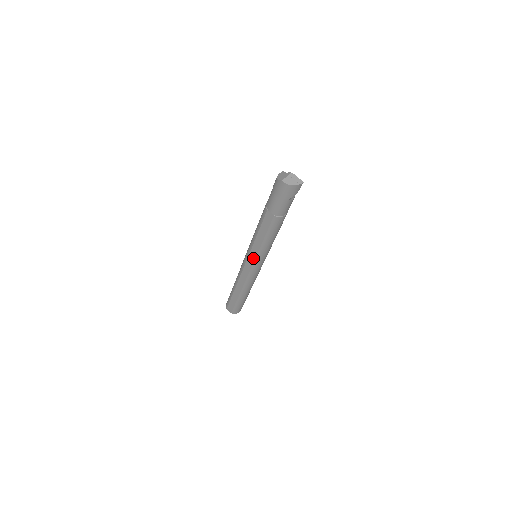
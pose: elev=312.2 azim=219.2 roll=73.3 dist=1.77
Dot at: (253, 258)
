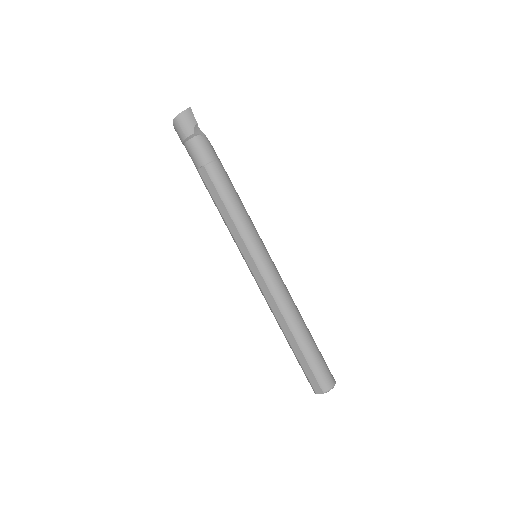
Dot at: (246, 251)
